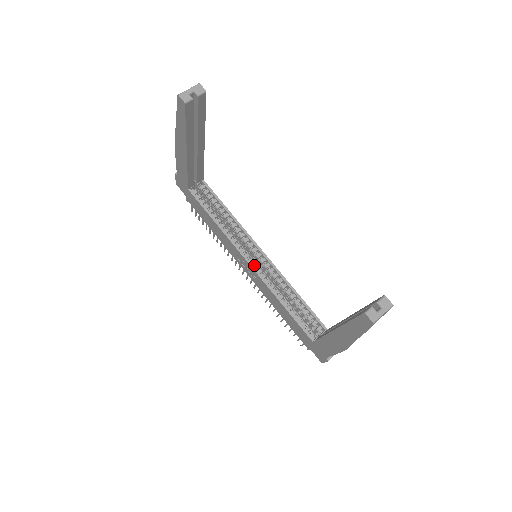
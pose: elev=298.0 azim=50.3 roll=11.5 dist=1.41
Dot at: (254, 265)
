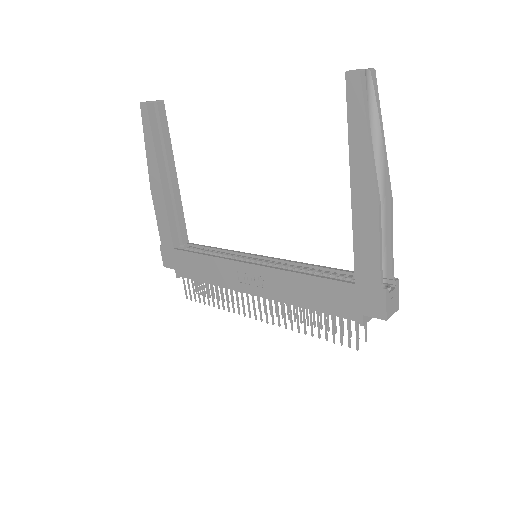
Dot at: (257, 265)
